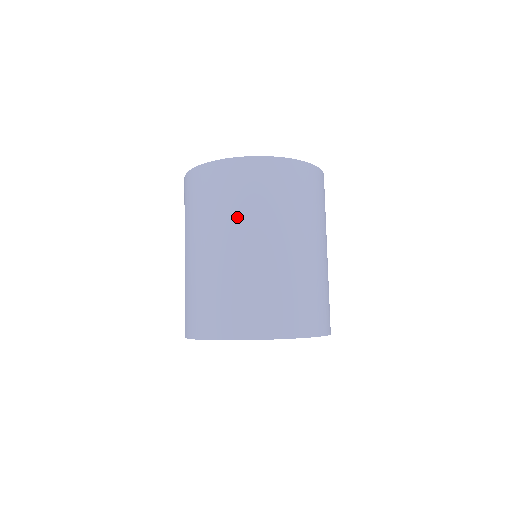
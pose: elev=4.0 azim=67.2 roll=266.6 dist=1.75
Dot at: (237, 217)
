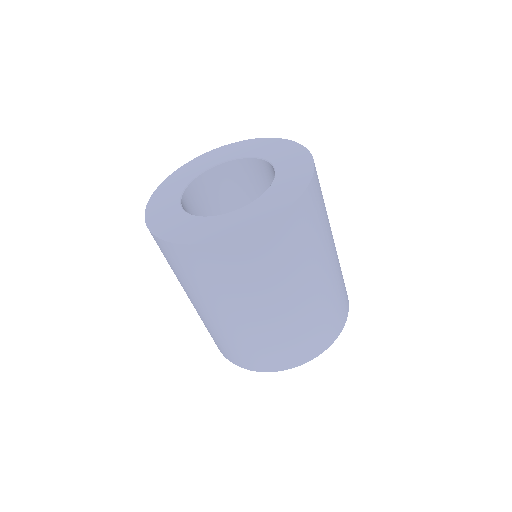
Dot at: (277, 283)
